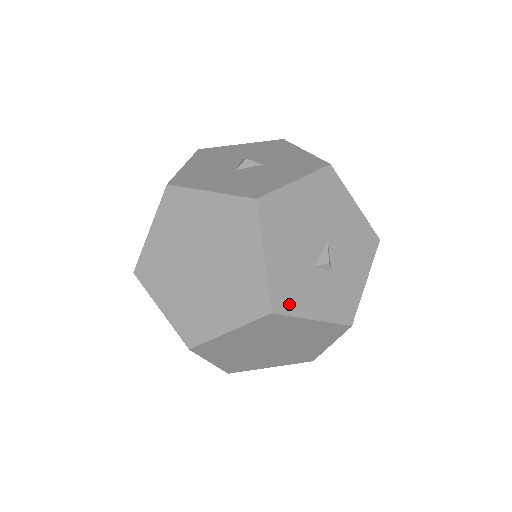
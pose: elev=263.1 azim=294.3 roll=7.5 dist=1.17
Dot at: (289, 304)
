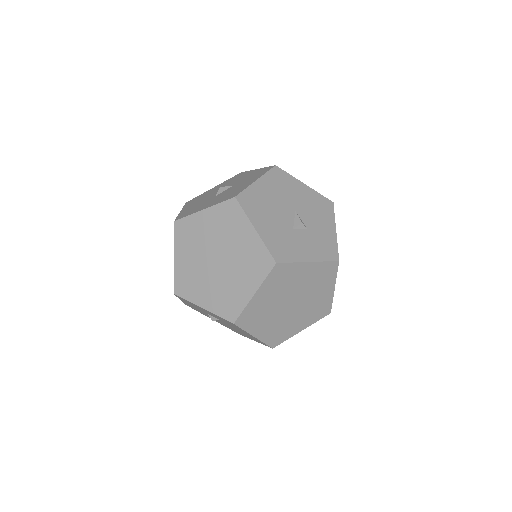
Dot at: (286, 255)
